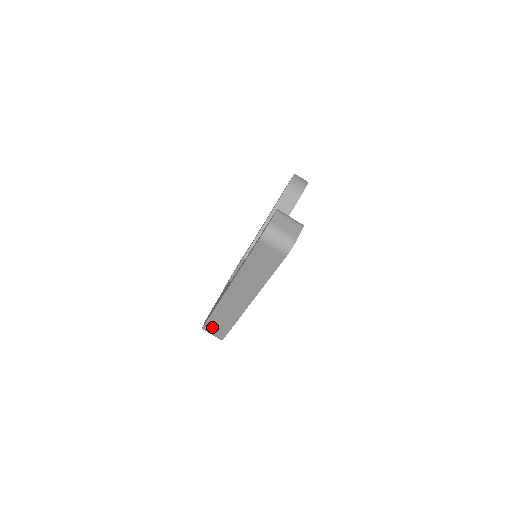
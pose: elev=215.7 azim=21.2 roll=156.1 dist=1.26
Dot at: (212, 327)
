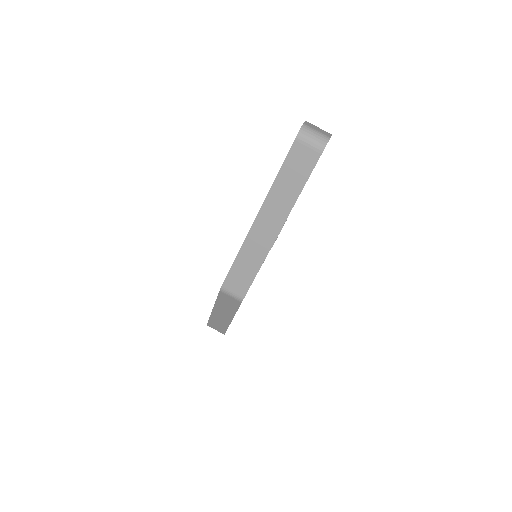
Dot at: (233, 282)
